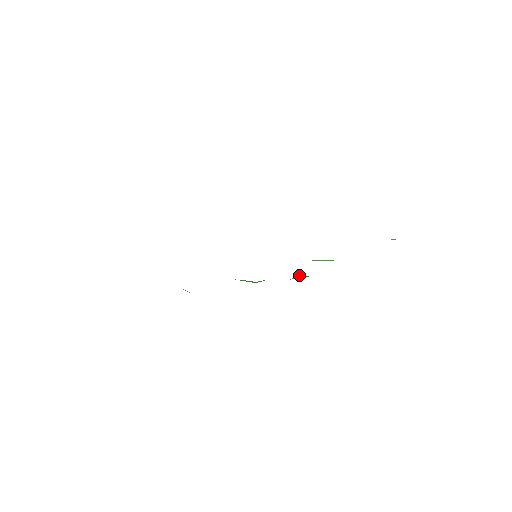
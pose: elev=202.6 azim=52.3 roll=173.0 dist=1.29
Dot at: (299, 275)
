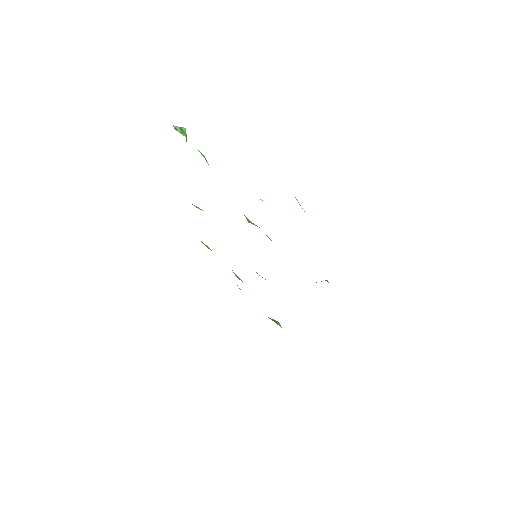
Dot at: occluded
